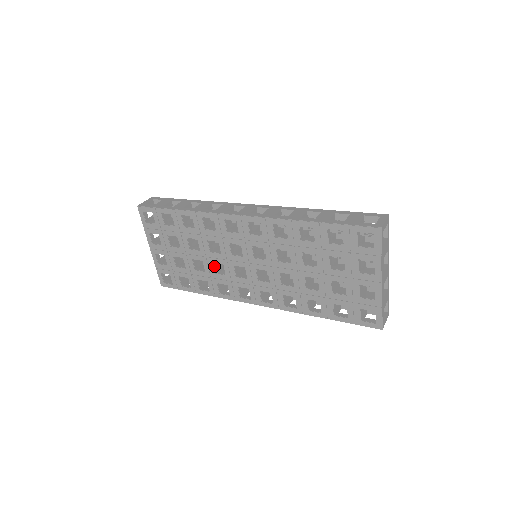
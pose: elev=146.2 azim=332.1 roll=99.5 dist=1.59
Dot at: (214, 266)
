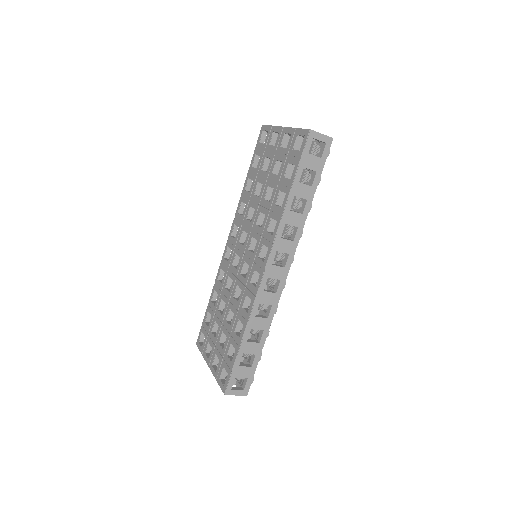
Dot at: (236, 300)
